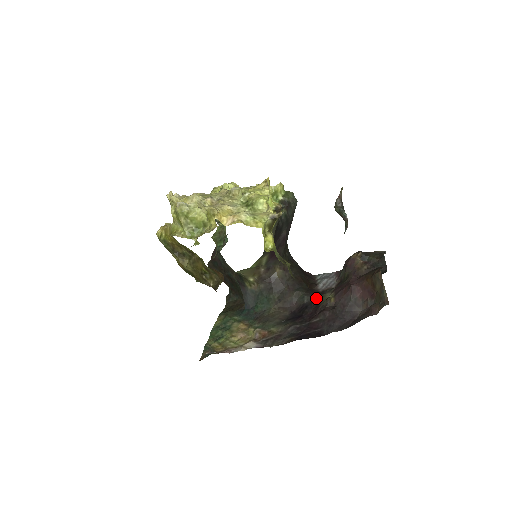
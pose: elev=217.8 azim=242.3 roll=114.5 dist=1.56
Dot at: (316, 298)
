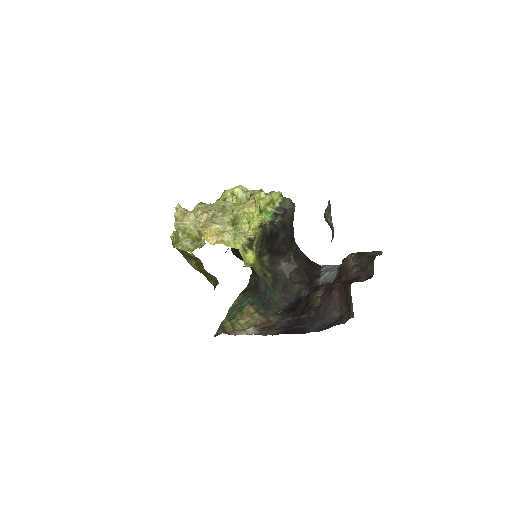
Dot at: (309, 294)
